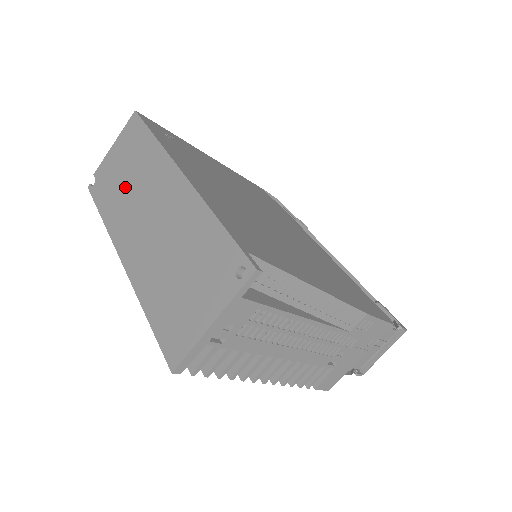
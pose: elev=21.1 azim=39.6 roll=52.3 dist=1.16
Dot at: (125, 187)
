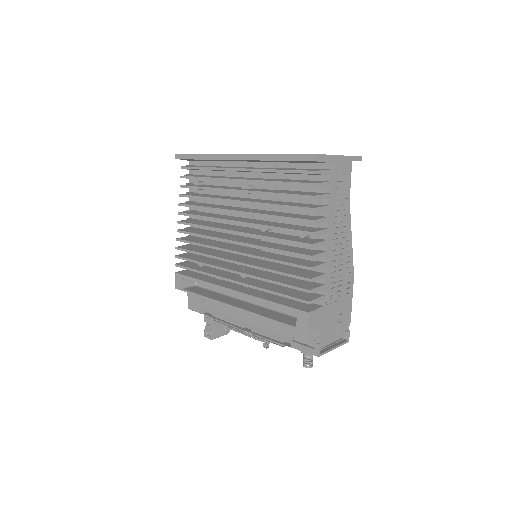
Dot at: occluded
